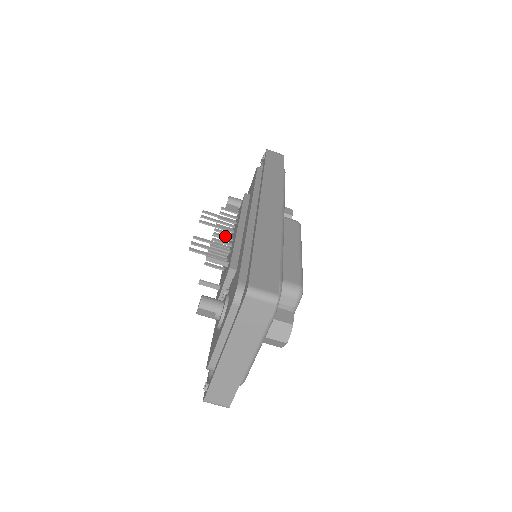
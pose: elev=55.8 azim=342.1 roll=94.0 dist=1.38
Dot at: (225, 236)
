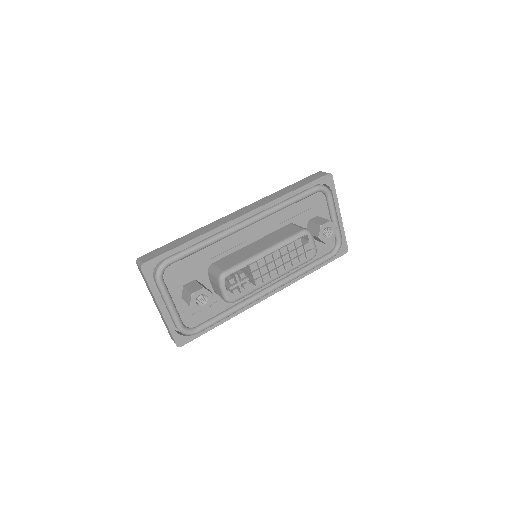
Dot at: occluded
